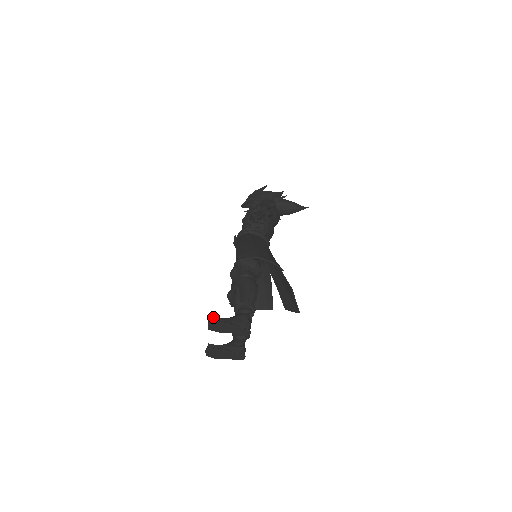
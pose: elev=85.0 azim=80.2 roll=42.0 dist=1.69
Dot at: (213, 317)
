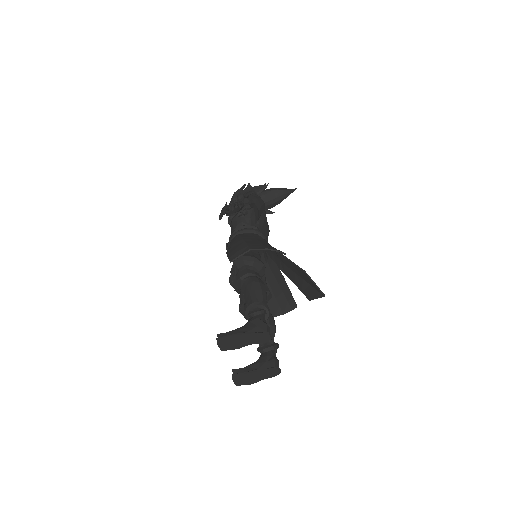
Dot at: (220, 333)
